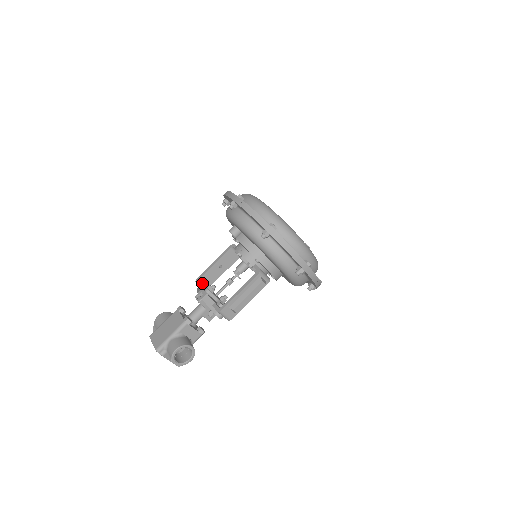
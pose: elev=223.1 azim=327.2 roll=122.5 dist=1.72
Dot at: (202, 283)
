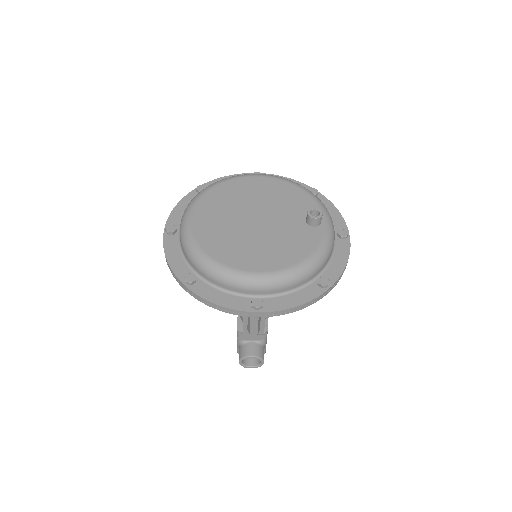
Dot at: occluded
